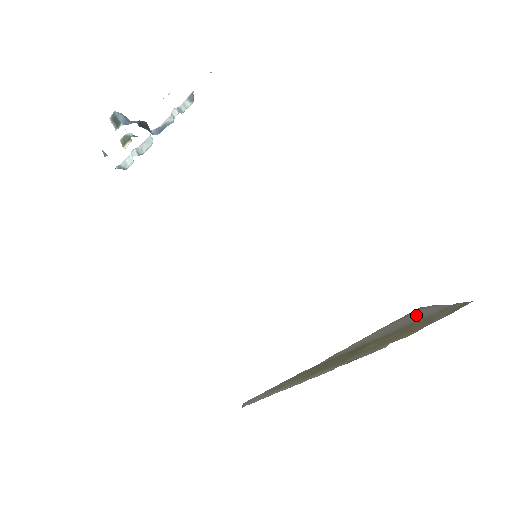
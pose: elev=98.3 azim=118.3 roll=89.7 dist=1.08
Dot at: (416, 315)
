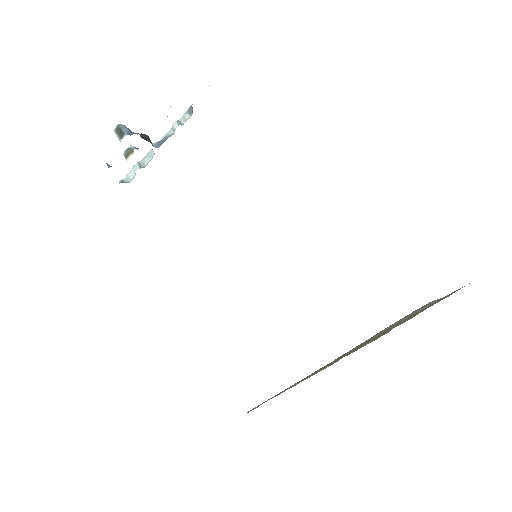
Dot at: (416, 311)
